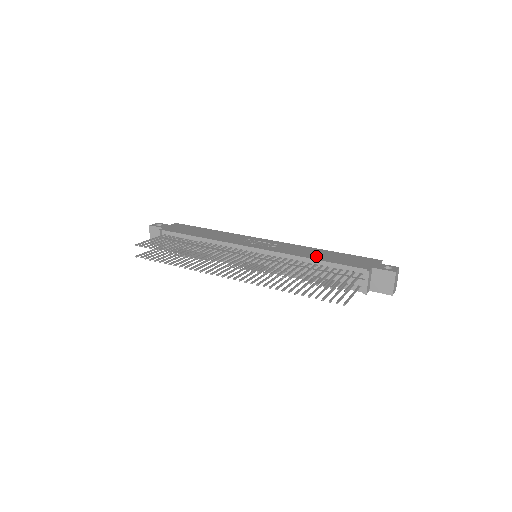
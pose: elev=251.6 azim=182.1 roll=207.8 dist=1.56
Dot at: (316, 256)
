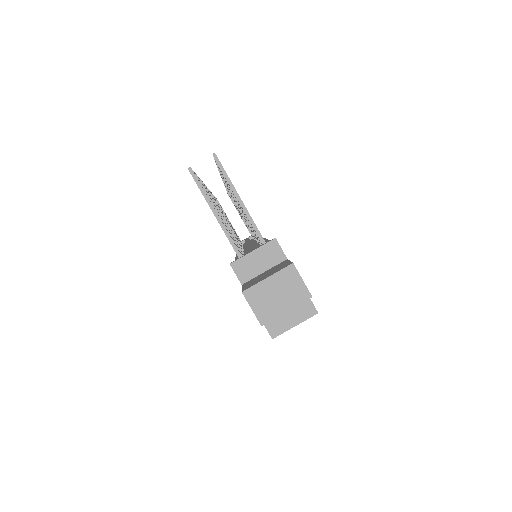
Dot at: occluded
